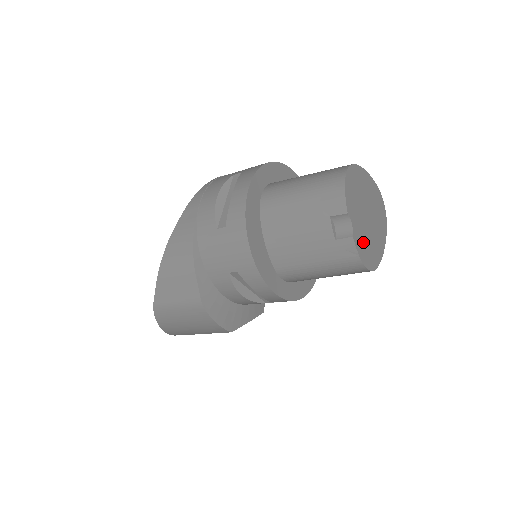
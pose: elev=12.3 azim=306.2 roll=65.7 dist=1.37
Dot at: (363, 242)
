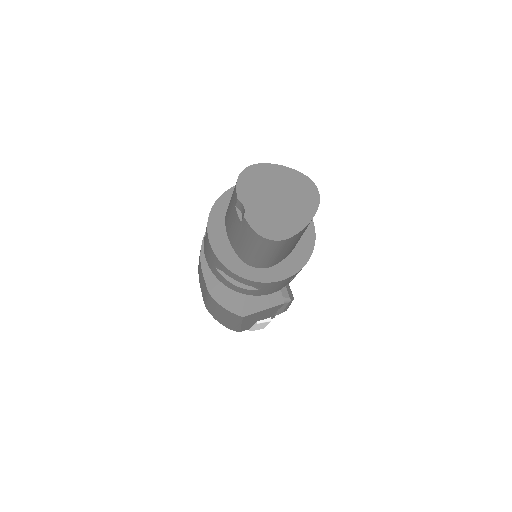
Dot at: (263, 219)
